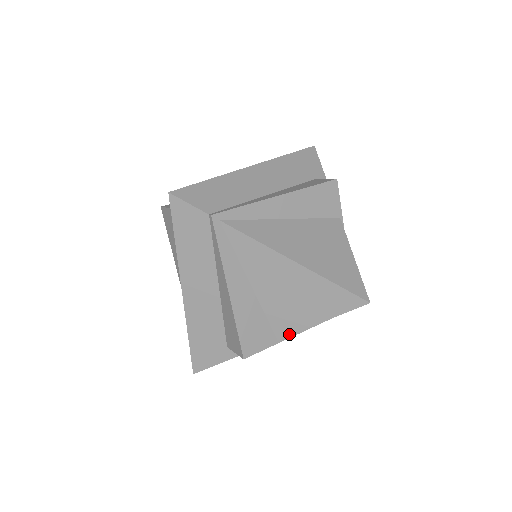
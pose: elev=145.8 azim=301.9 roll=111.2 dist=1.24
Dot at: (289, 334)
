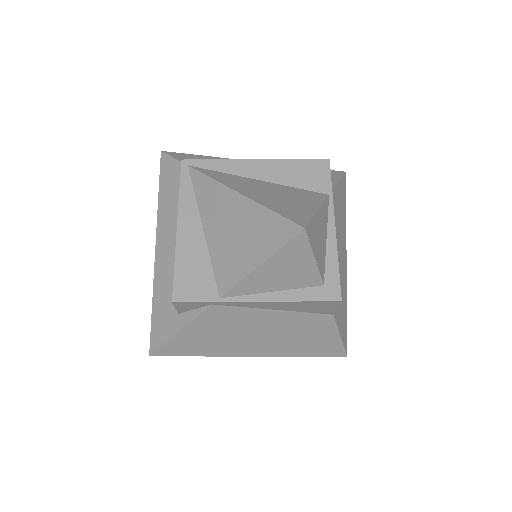
Dot at: (230, 288)
